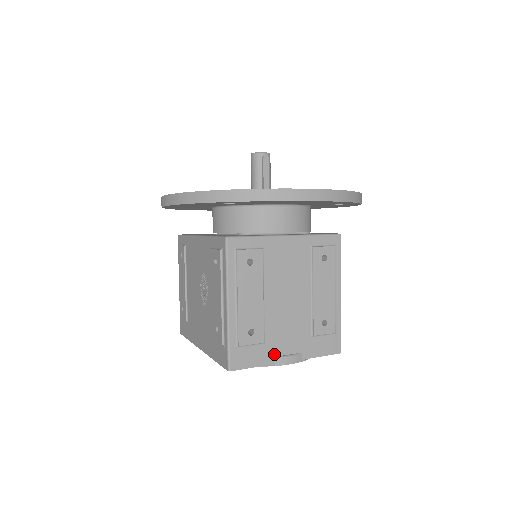
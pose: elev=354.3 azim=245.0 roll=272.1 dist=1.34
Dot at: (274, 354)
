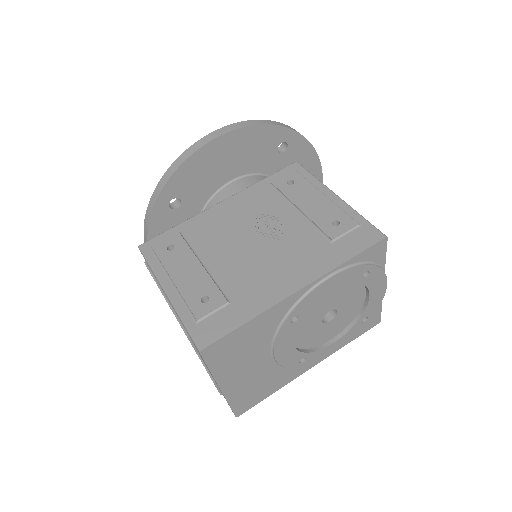
Dot at: occluded
